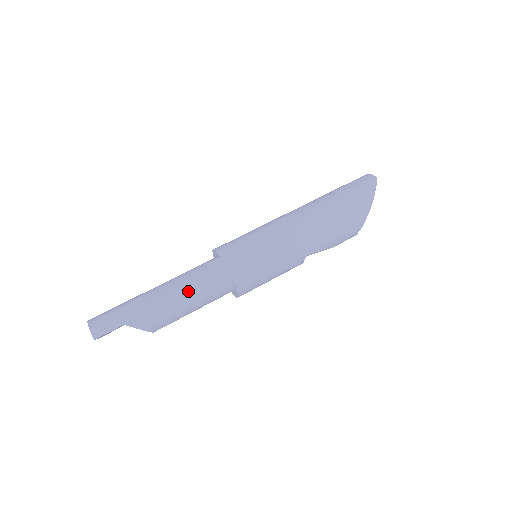
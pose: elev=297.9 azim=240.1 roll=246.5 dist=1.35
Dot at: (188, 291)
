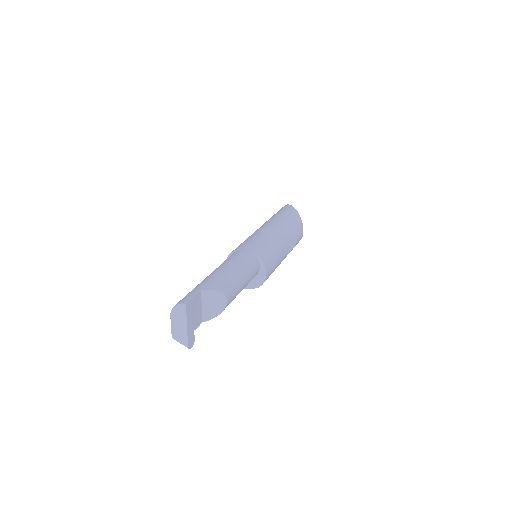
Dot at: (229, 264)
